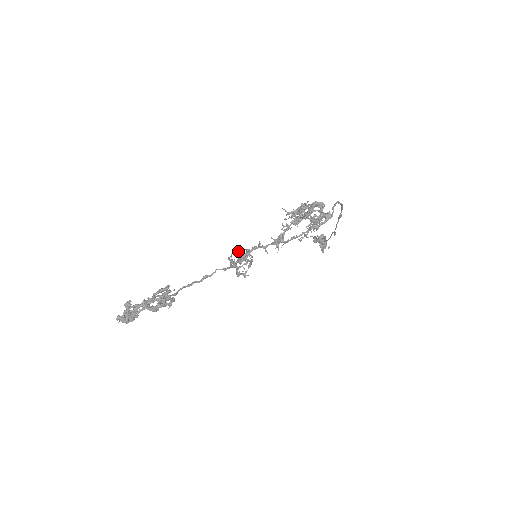
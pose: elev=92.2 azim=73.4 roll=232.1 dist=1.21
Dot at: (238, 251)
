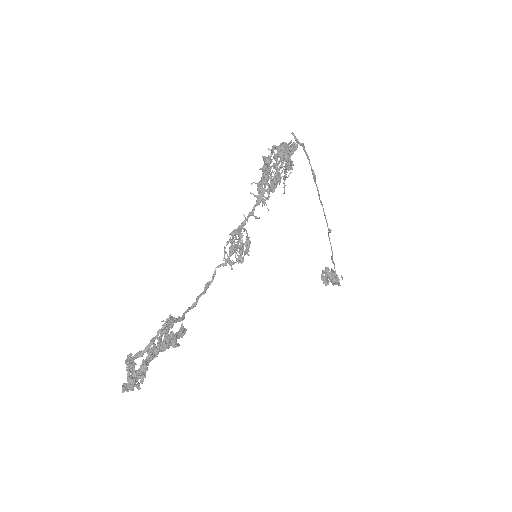
Dot at: (229, 240)
